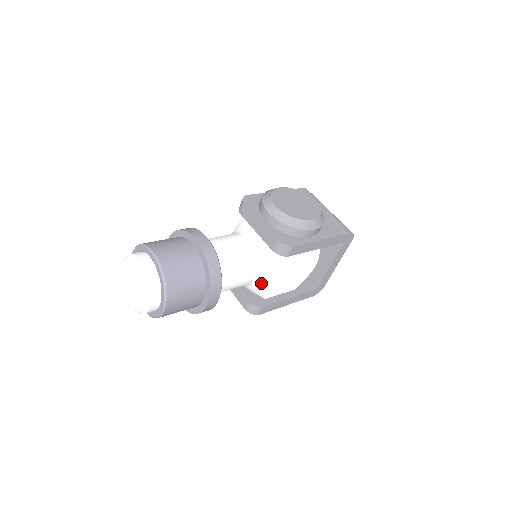
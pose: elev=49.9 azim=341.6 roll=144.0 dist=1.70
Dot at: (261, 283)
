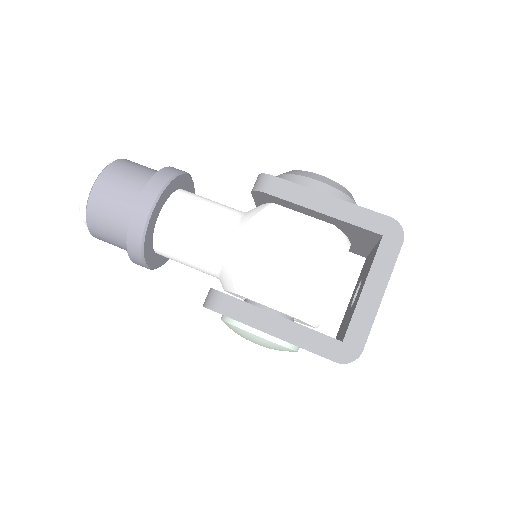
Dot at: (230, 249)
